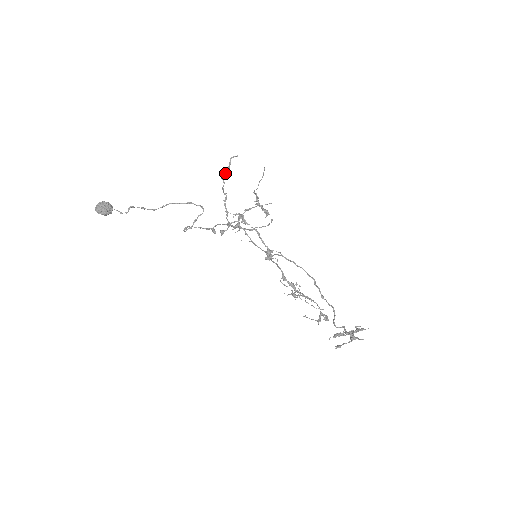
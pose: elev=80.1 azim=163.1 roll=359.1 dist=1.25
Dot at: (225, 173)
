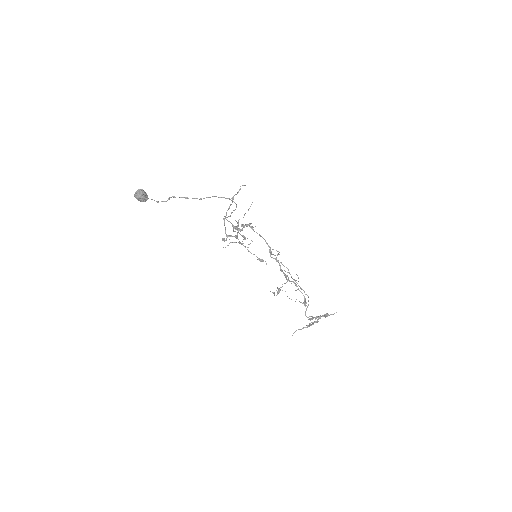
Dot at: occluded
